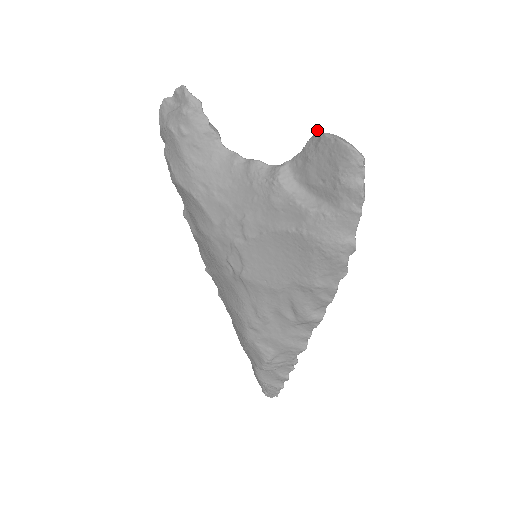
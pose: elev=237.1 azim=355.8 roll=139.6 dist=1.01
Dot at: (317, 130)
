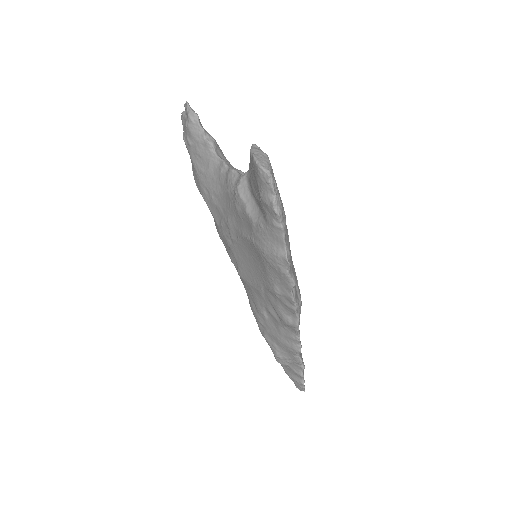
Dot at: (252, 144)
